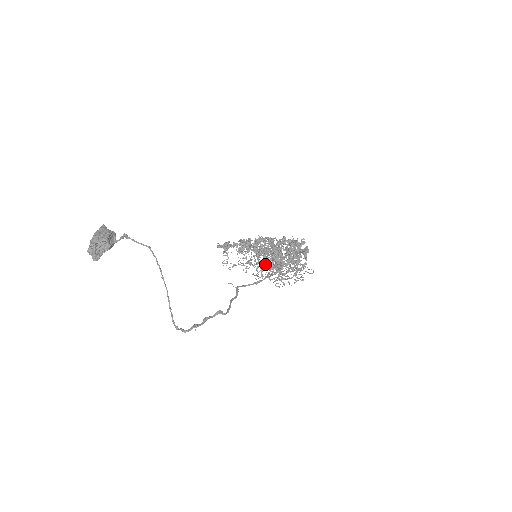
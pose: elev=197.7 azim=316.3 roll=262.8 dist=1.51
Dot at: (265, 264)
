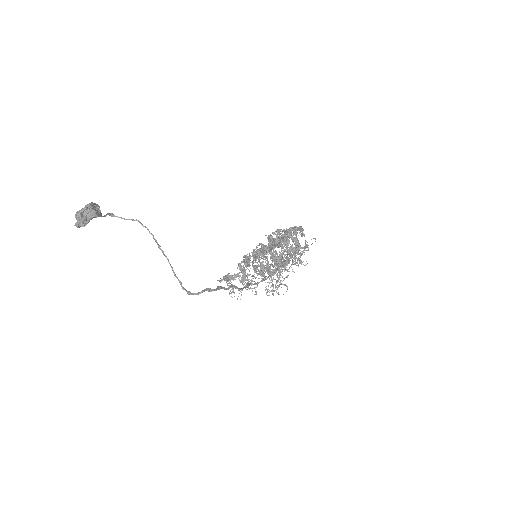
Dot at: occluded
